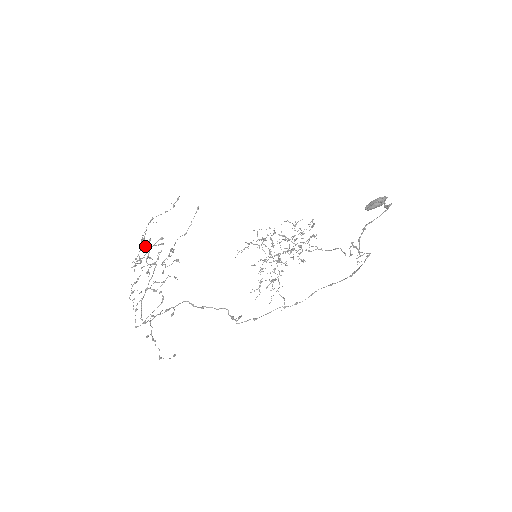
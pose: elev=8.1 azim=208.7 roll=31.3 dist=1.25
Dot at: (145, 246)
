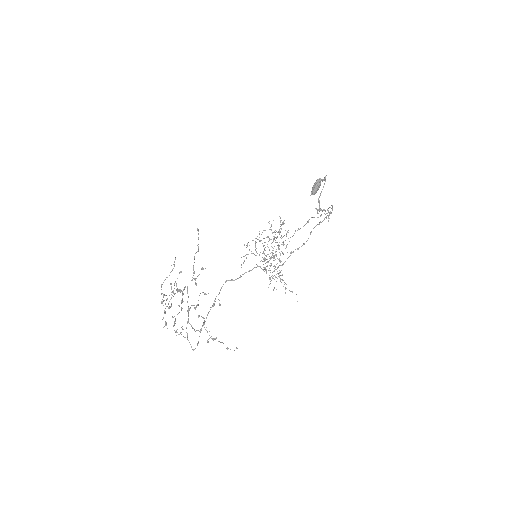
Dot at: occluded
